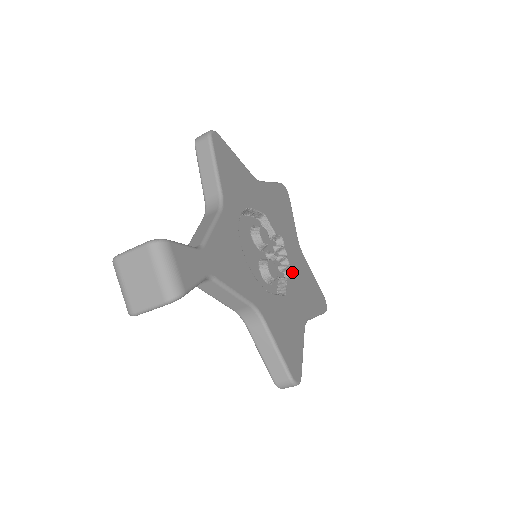
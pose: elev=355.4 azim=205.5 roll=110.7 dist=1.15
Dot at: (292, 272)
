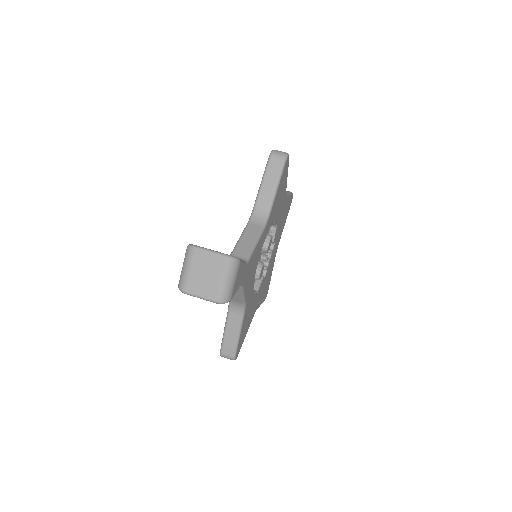
Dot at: (267, 272)
